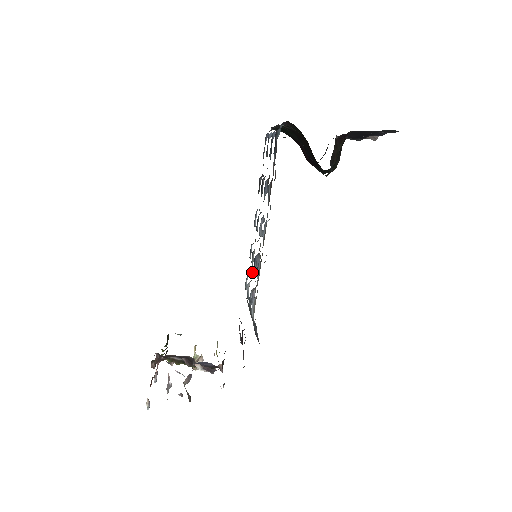
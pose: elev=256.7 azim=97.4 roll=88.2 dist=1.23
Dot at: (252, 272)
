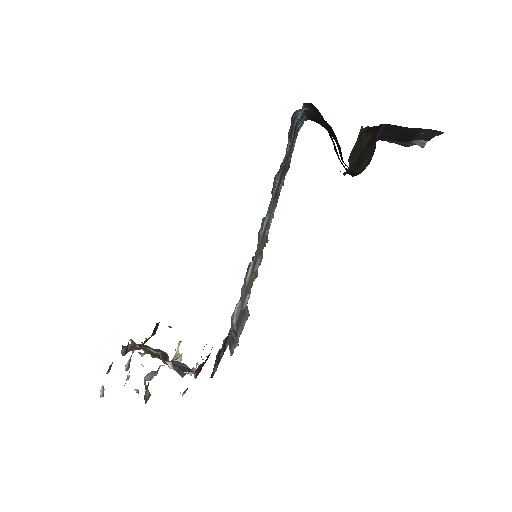
Dot at: (254, 275)
